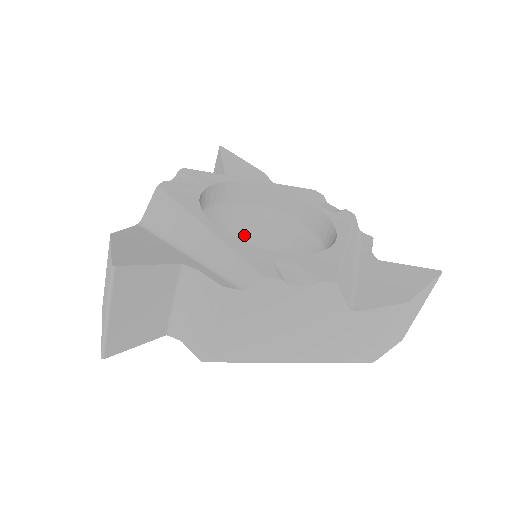
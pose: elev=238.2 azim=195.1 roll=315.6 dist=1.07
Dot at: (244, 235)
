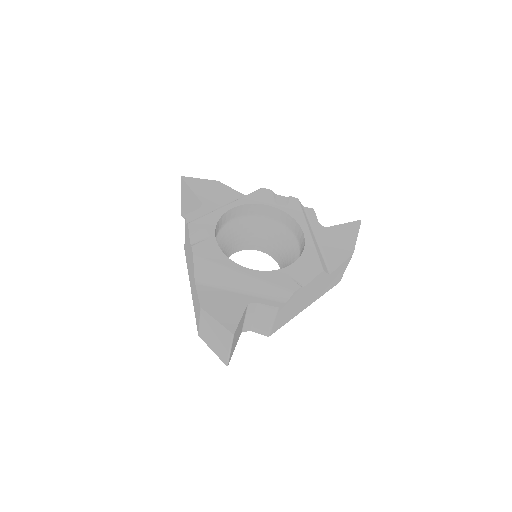
Dot at: (235, 239)
